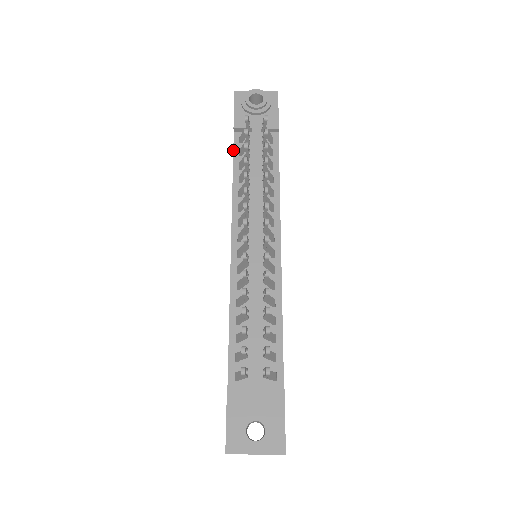
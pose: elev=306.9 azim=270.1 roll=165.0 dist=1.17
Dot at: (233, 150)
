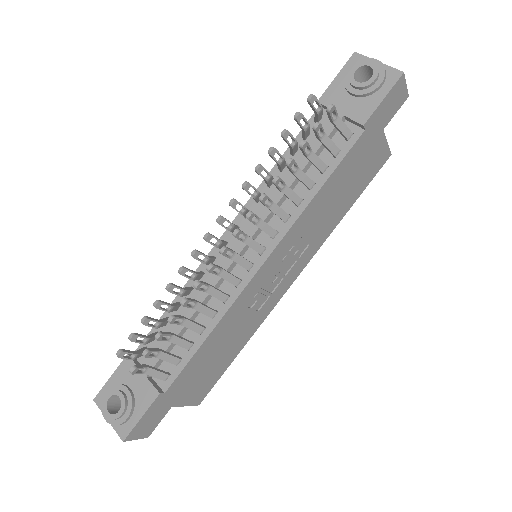
Dot at: occluded
